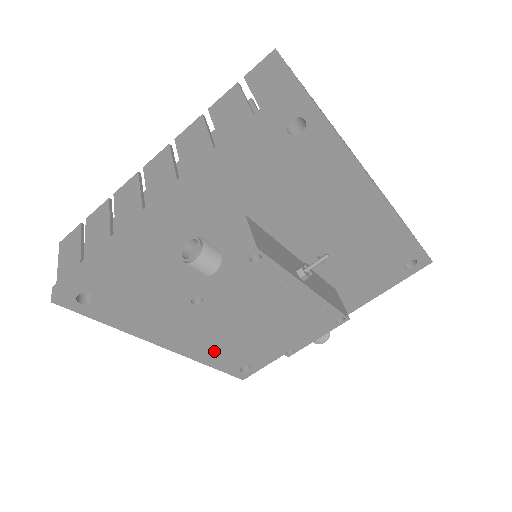
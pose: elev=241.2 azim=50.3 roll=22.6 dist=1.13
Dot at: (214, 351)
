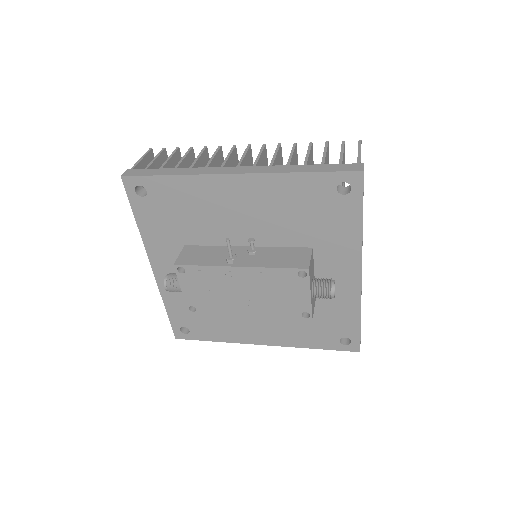
Dot at: (297, 335)
